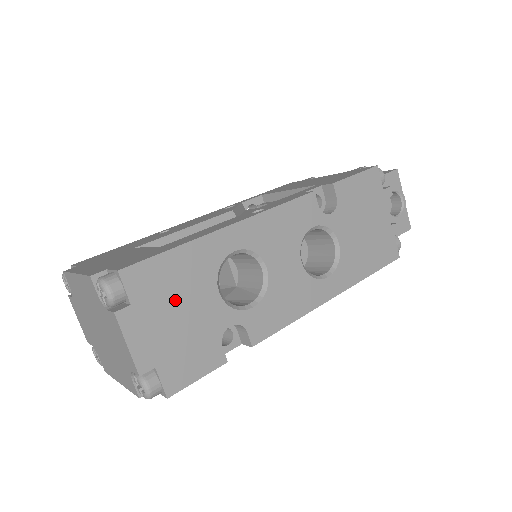
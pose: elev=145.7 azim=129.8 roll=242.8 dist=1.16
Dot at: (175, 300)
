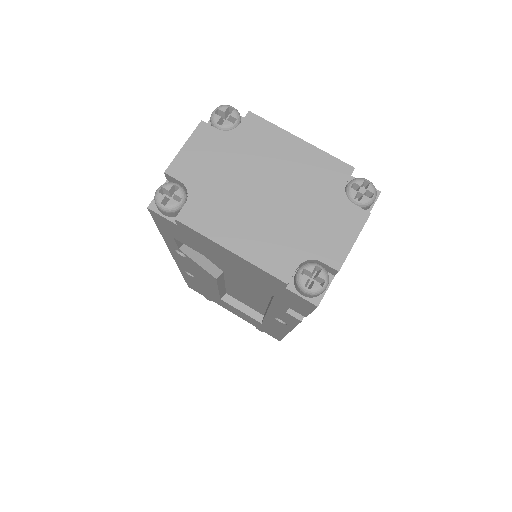
Dot at: occluded
